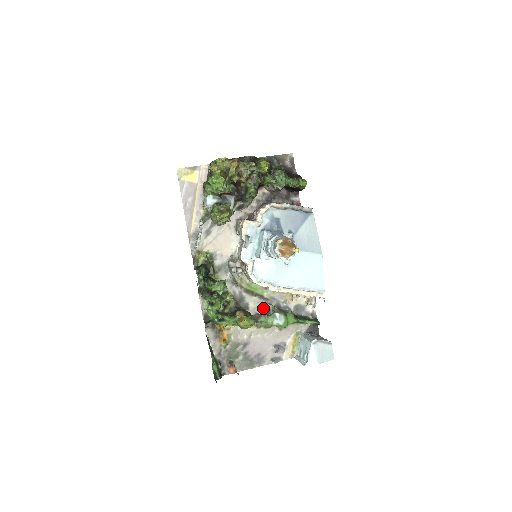
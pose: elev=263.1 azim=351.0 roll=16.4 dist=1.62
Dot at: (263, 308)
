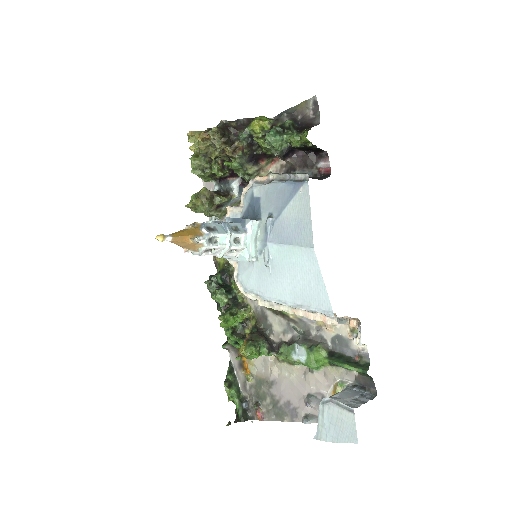
Dot at: (290, 334)
